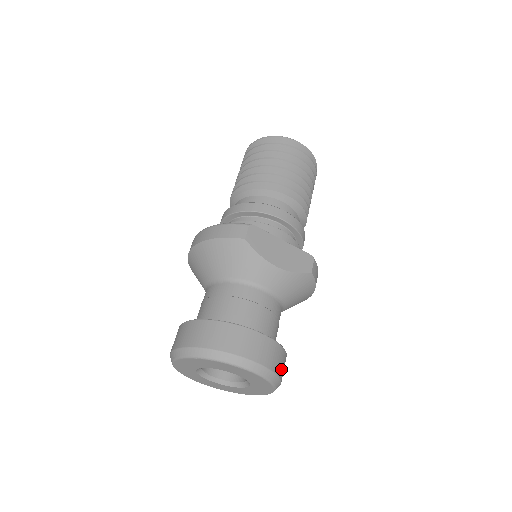
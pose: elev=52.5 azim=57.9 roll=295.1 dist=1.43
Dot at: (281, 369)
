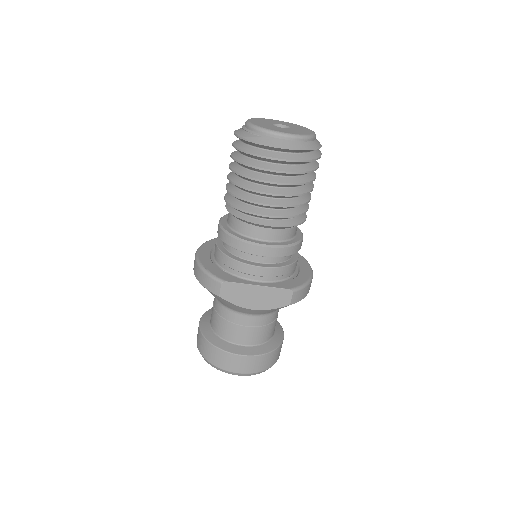
Dot at: (271, 363)
